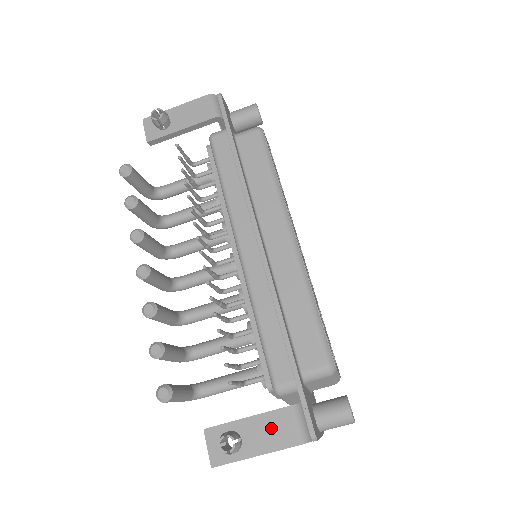
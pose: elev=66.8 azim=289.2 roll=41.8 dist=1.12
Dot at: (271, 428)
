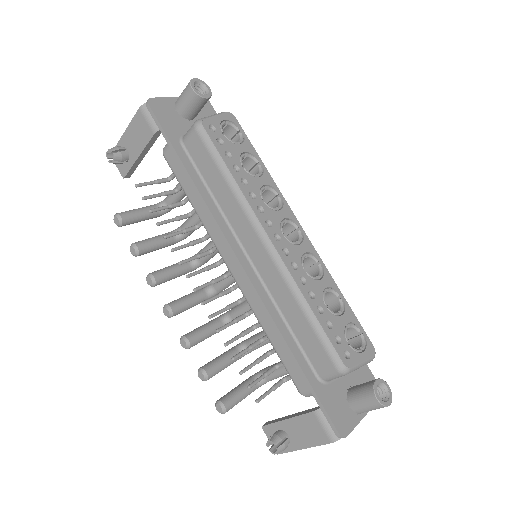
Dot at: (305, 429)
